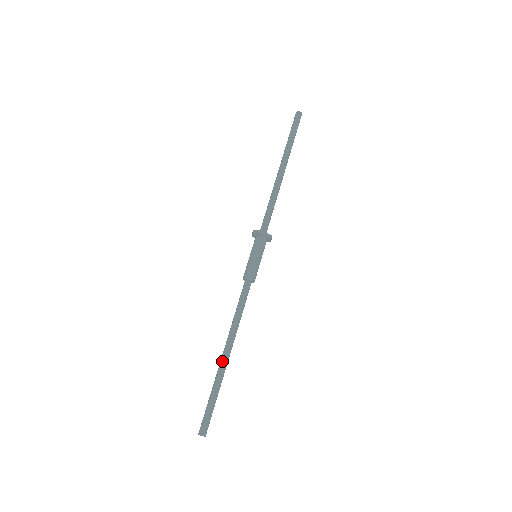
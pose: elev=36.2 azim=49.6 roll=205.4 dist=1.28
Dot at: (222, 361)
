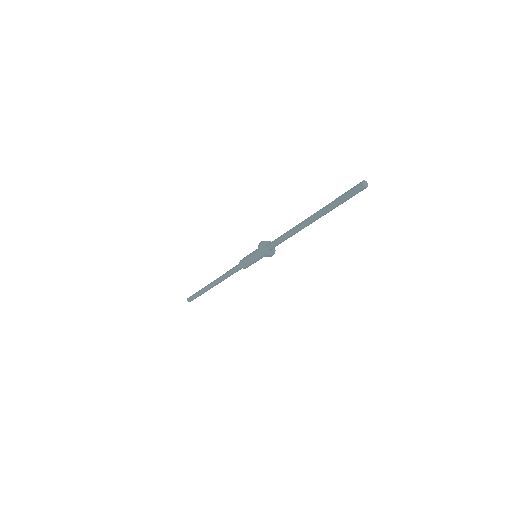
Dot at: (209, 287)
